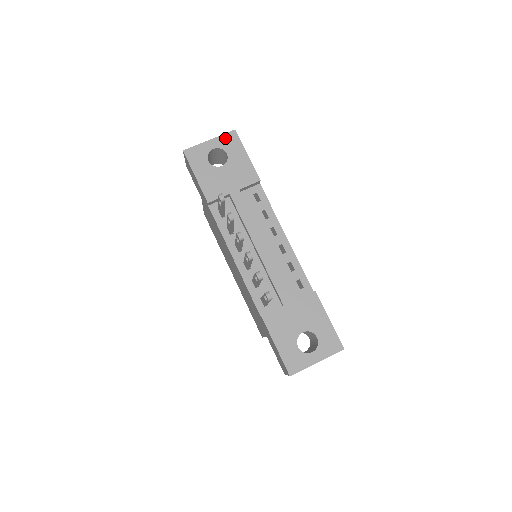
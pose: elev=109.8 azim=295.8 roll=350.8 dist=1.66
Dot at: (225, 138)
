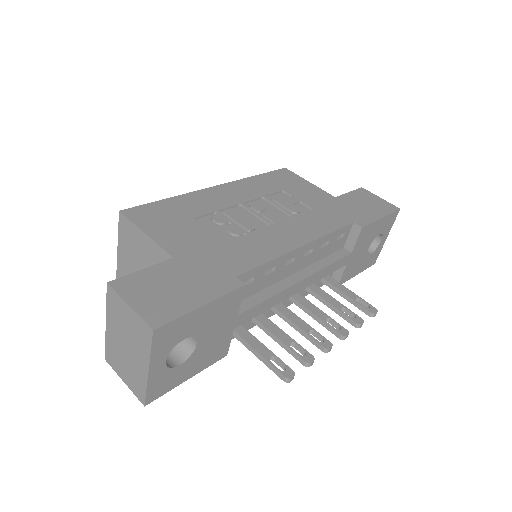
Dot at: (159, 346)
